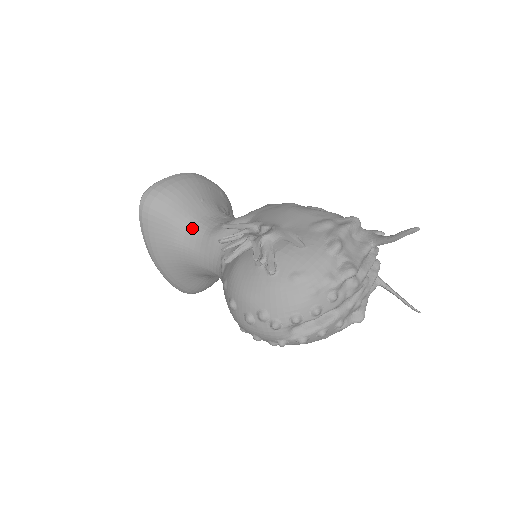
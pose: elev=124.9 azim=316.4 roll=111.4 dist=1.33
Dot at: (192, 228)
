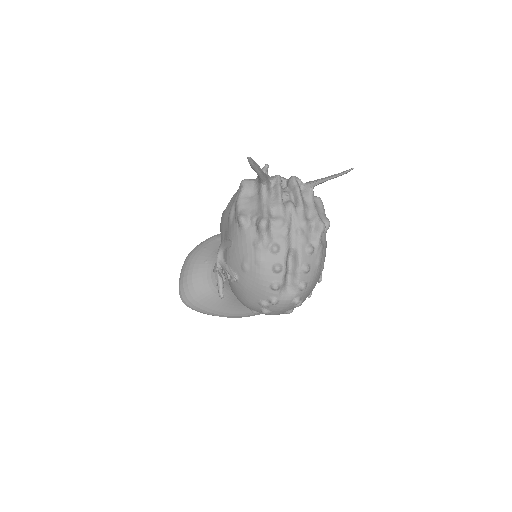
Dot at: occluded
